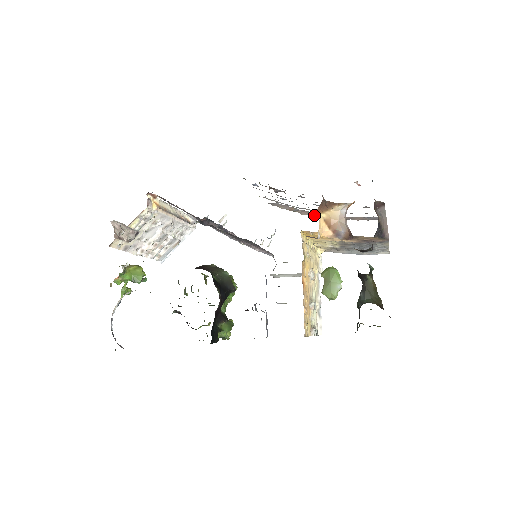
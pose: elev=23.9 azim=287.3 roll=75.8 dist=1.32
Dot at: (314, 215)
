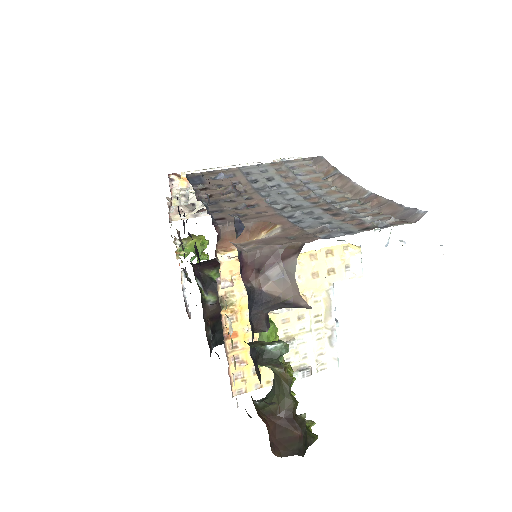
Dot at: (346, 188)
